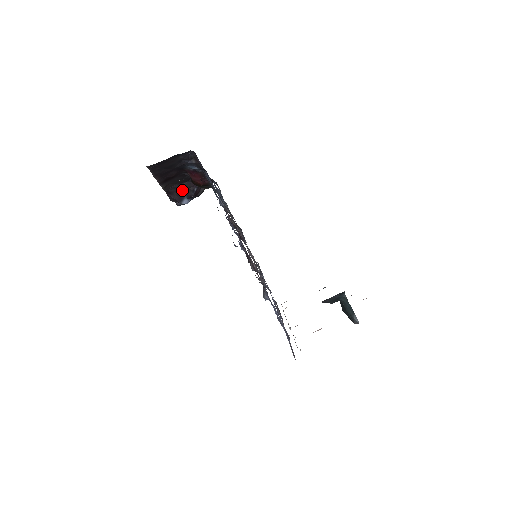
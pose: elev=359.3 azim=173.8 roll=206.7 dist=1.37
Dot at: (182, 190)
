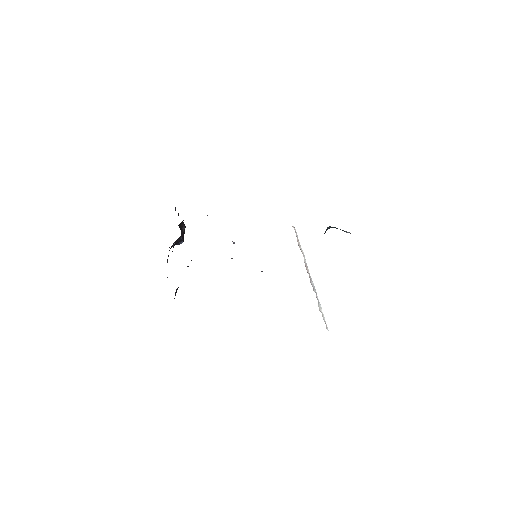
Dot at: occluded
